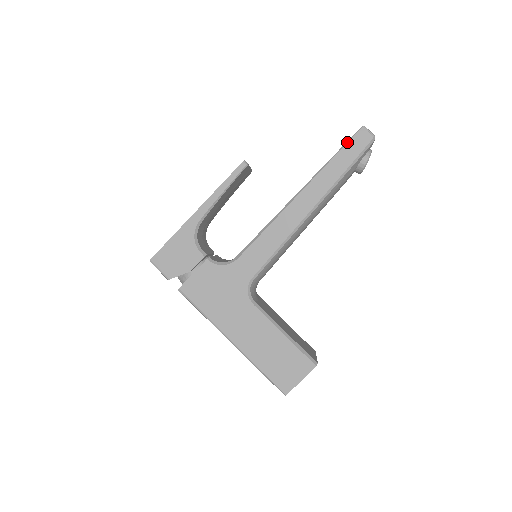
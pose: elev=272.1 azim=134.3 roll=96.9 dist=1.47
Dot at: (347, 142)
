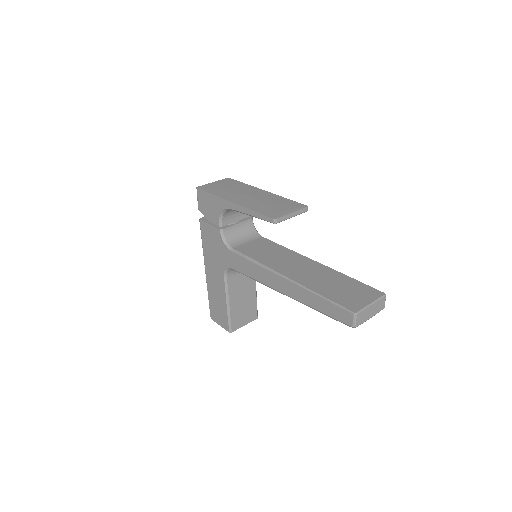
Dot at: (336, 304)
